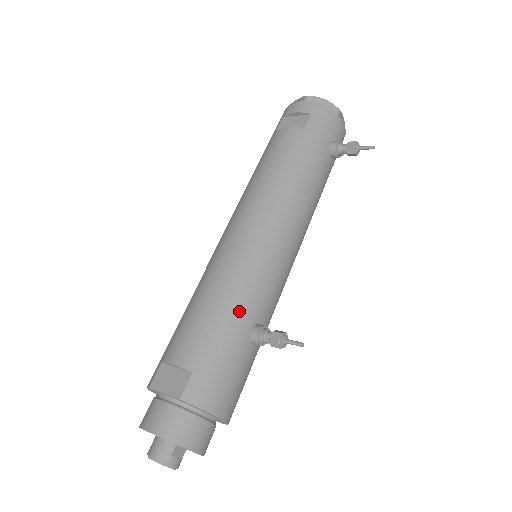
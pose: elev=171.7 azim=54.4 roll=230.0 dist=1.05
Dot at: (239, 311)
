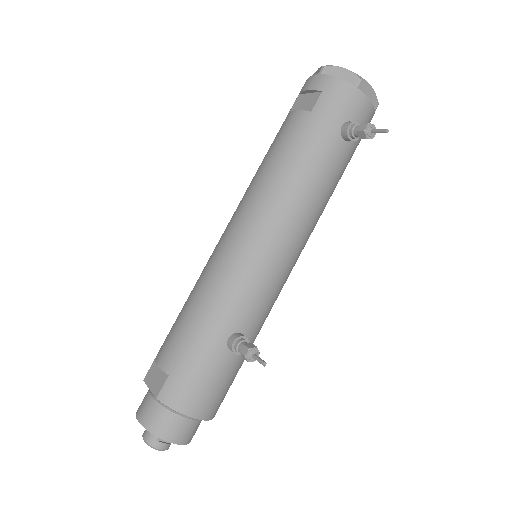
Dot at: (216, 321)
